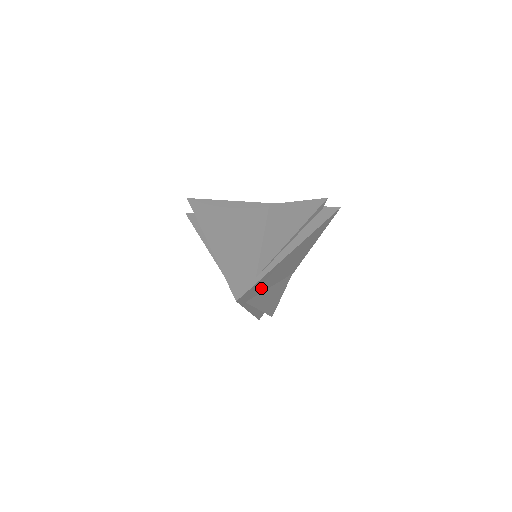
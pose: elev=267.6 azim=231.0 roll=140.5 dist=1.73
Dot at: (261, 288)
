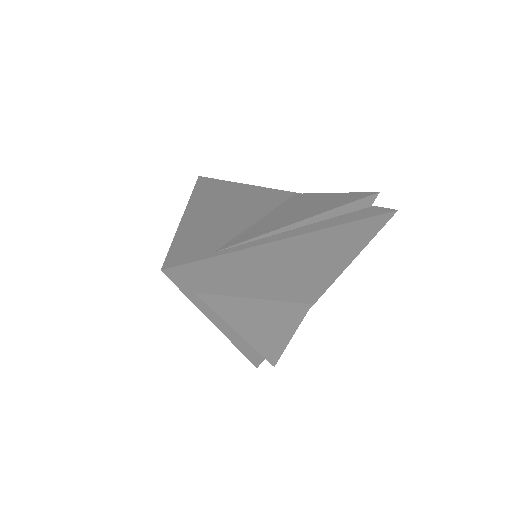
Dot at: (231, 284)
